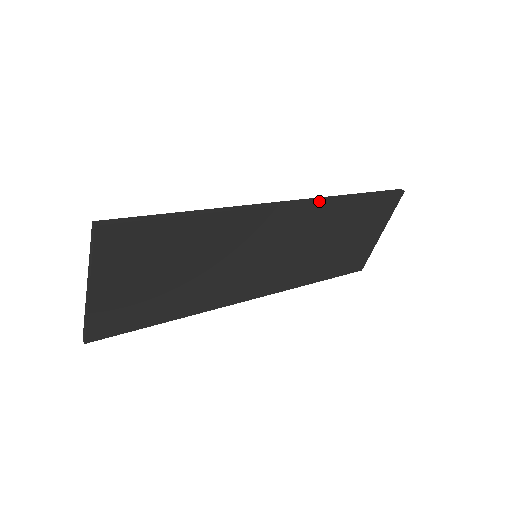
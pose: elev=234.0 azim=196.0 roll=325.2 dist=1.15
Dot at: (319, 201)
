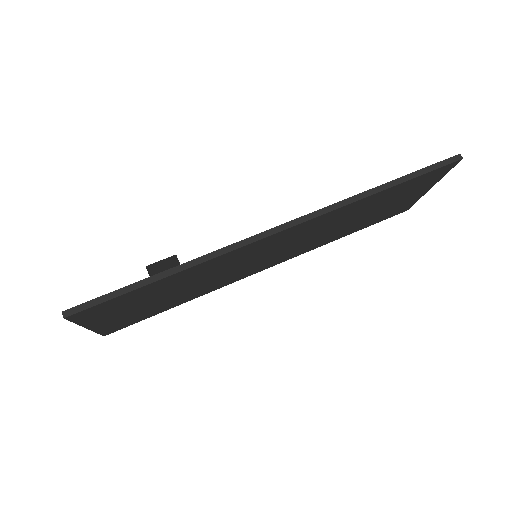
Dot at: (323, 214)
